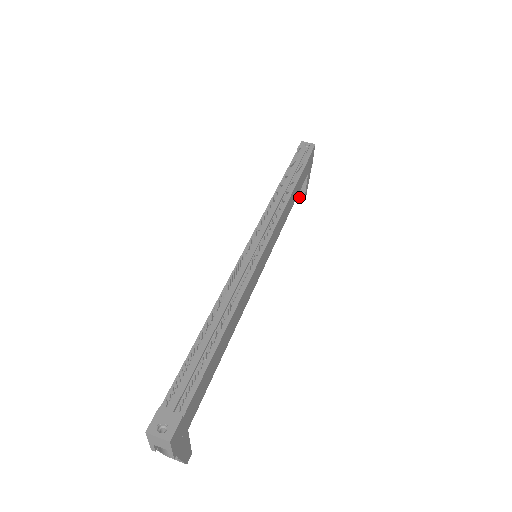
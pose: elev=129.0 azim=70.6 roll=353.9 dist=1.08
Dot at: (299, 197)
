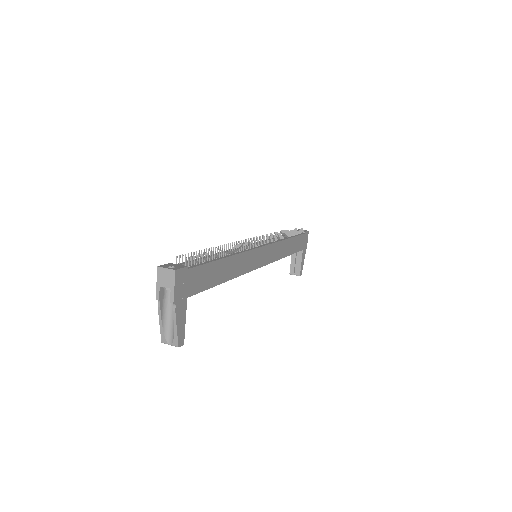
Dot at: (296, 273)
